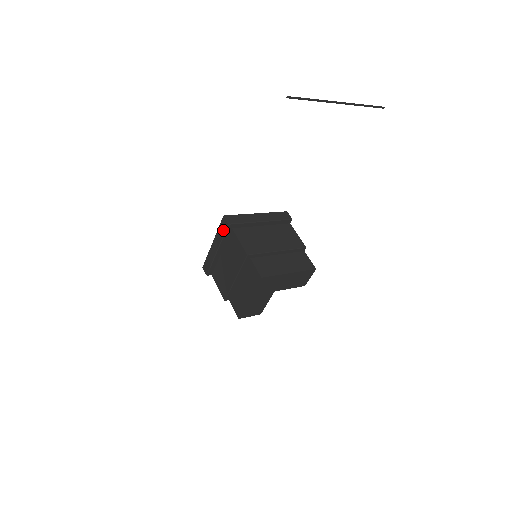
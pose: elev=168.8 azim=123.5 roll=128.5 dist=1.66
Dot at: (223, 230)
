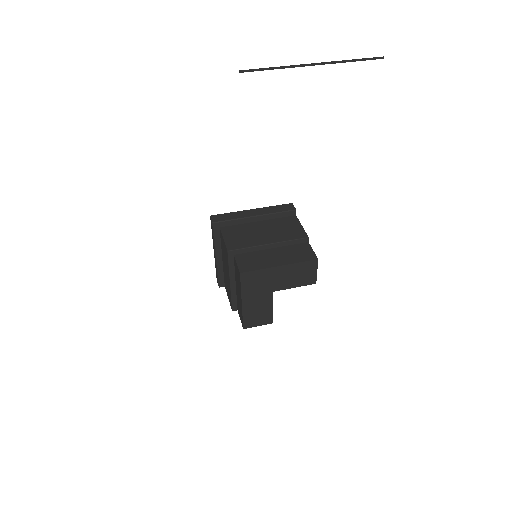
Dot at: (212, 231)
